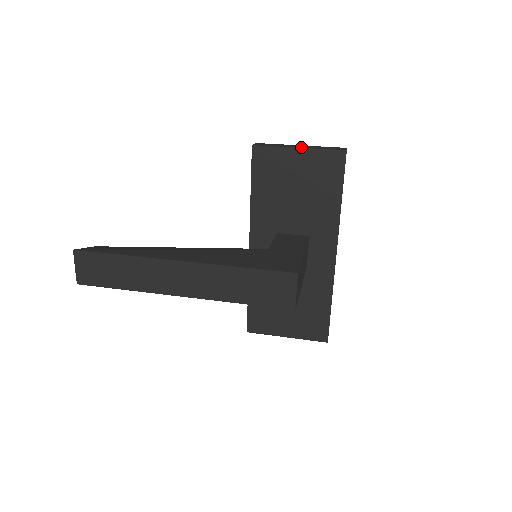
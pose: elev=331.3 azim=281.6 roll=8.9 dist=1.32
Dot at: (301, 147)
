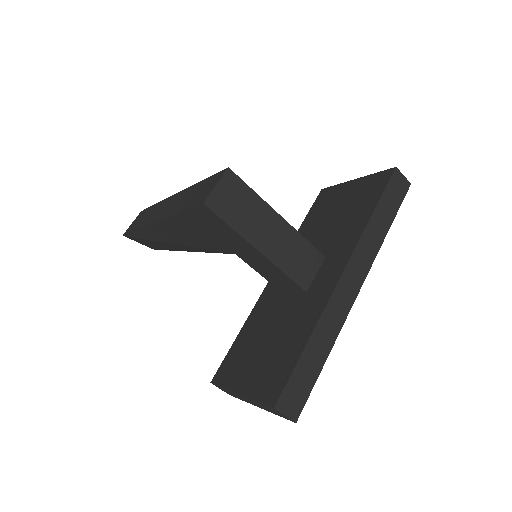
Dot at: (359, 180)
